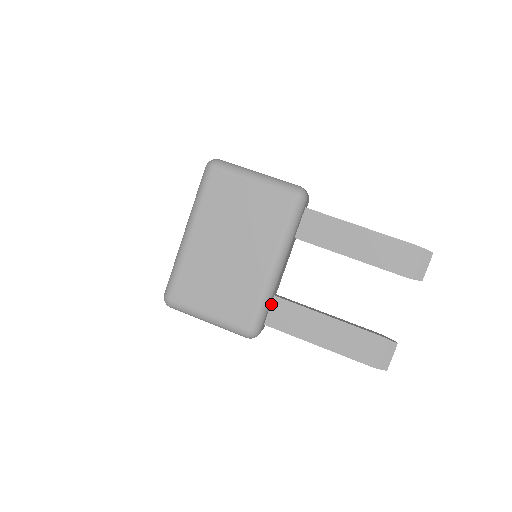
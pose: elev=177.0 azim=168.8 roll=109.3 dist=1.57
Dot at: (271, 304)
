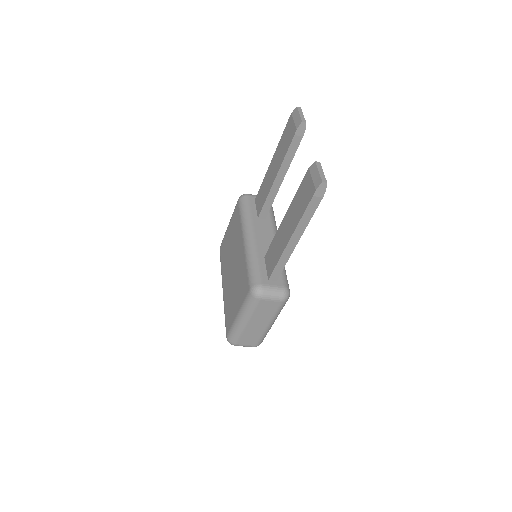
Dot at: (265, 264)
